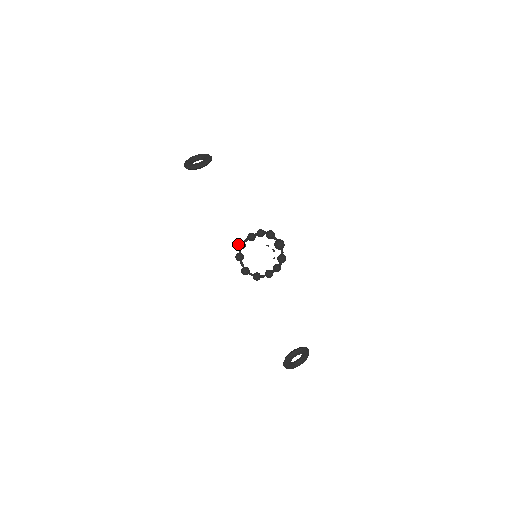
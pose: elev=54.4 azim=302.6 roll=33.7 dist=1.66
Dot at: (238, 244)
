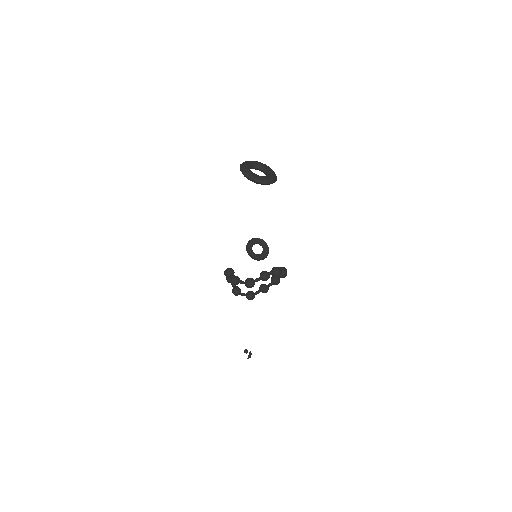
Dot at: occluded
